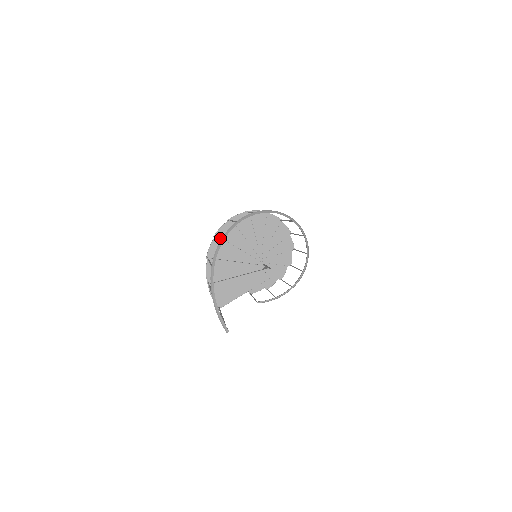
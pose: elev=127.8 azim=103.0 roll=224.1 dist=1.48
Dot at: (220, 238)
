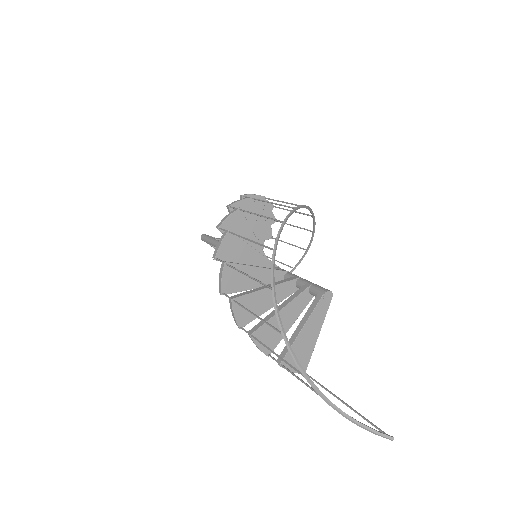
Dot at: (238, 298)
